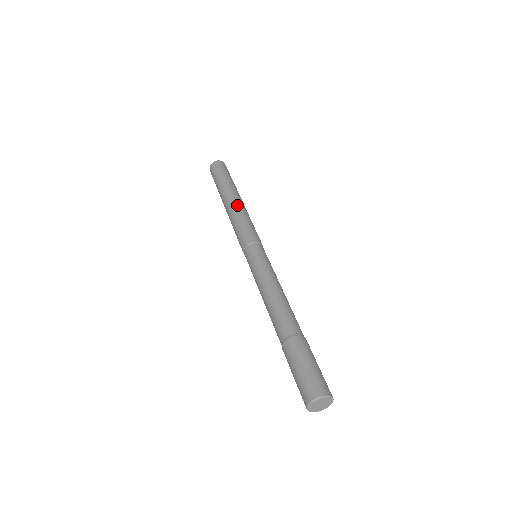
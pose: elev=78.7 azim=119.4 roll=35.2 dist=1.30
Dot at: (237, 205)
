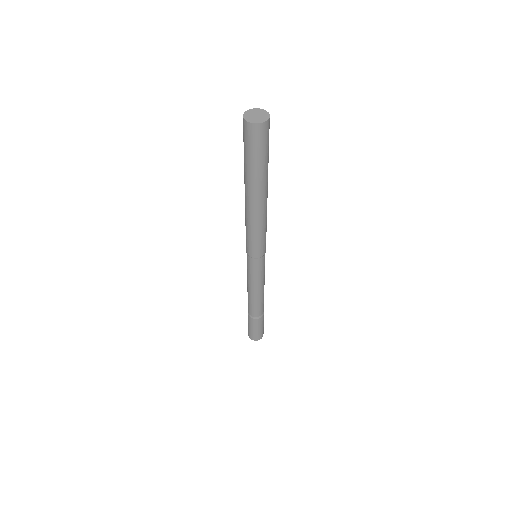
Dot at: (261, 214)
